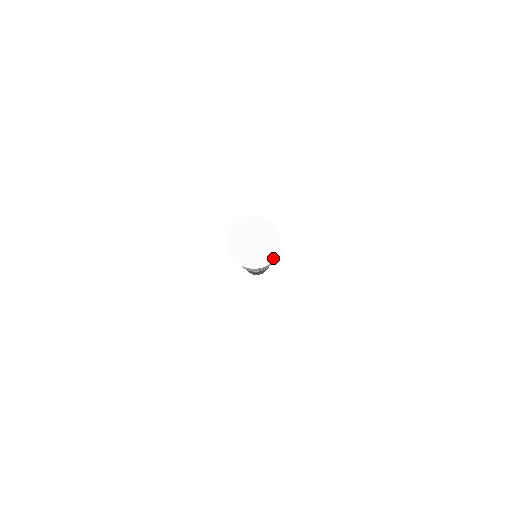
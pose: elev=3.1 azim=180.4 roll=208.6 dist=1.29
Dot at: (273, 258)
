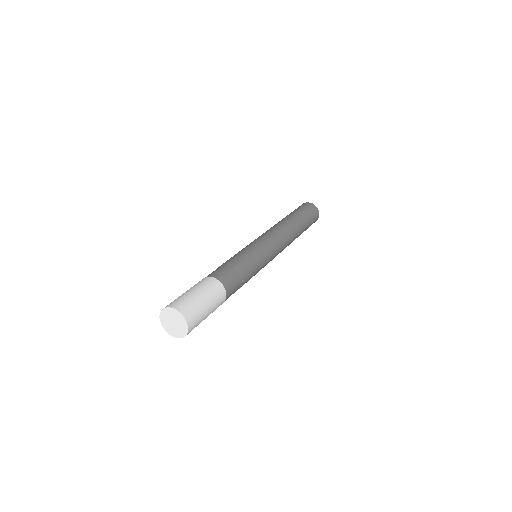
Dot at: (180, 337)
